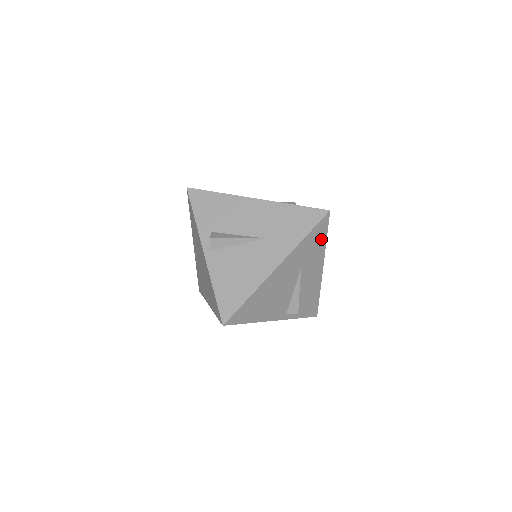
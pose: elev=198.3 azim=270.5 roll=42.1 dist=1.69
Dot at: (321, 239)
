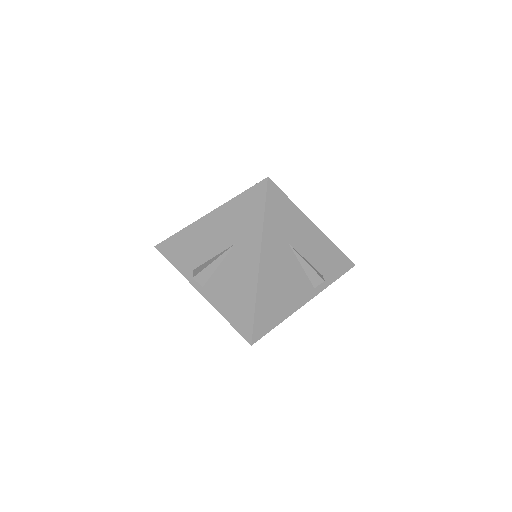
Dot at: (285, 205)
